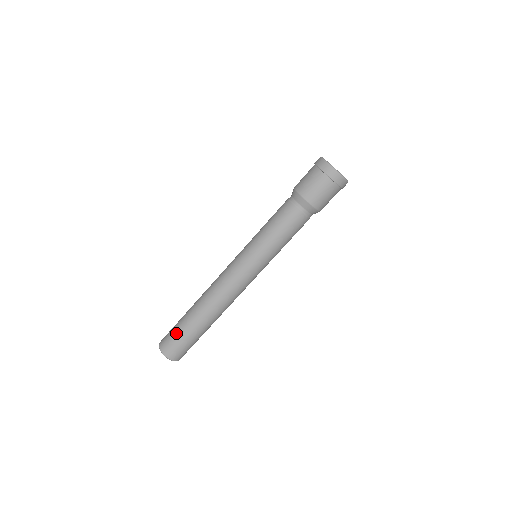
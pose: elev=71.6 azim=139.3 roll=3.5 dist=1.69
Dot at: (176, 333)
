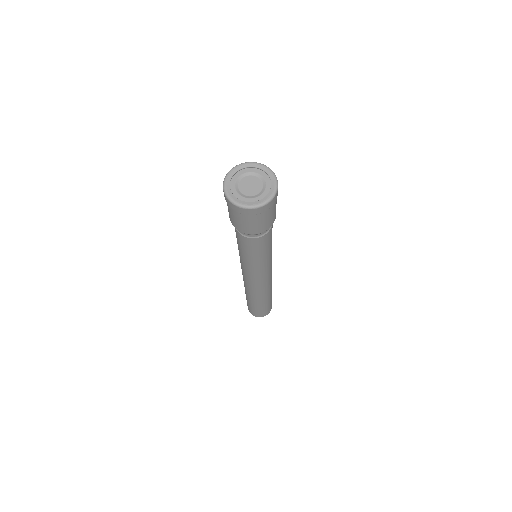
Dot at: (247, 303)
